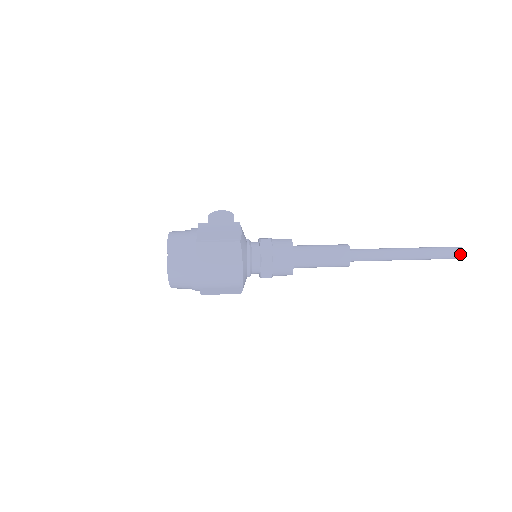
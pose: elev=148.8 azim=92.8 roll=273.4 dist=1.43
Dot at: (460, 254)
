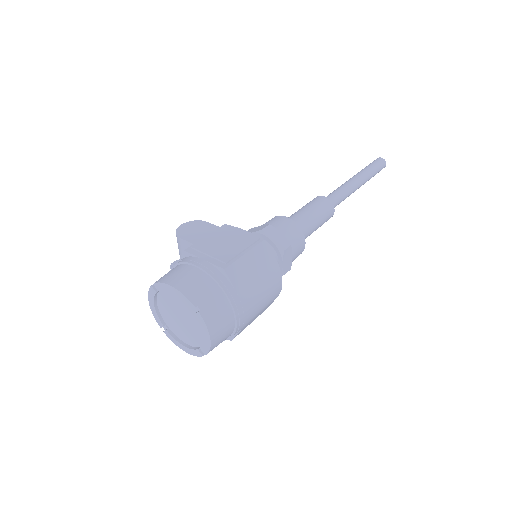
Dot at: (385, 163)
